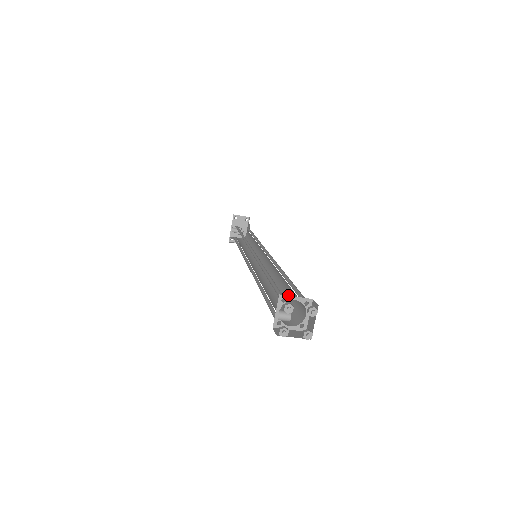
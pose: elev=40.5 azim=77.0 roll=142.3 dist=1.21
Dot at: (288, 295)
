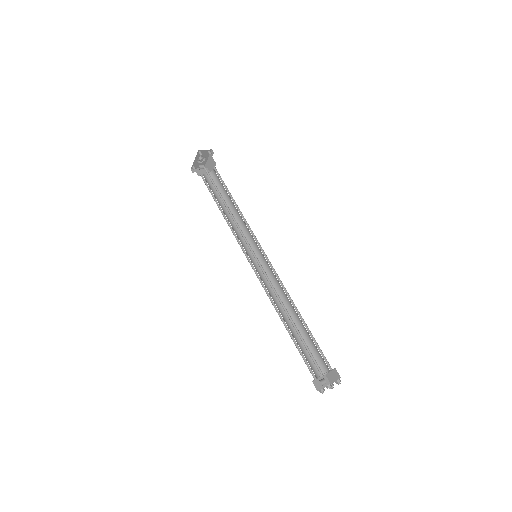
Dot at: (306, 336)
